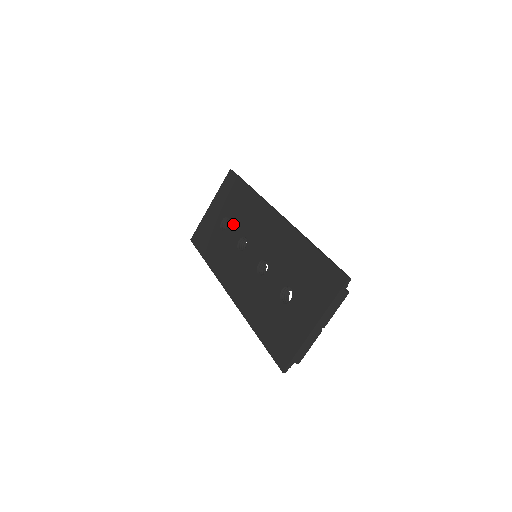
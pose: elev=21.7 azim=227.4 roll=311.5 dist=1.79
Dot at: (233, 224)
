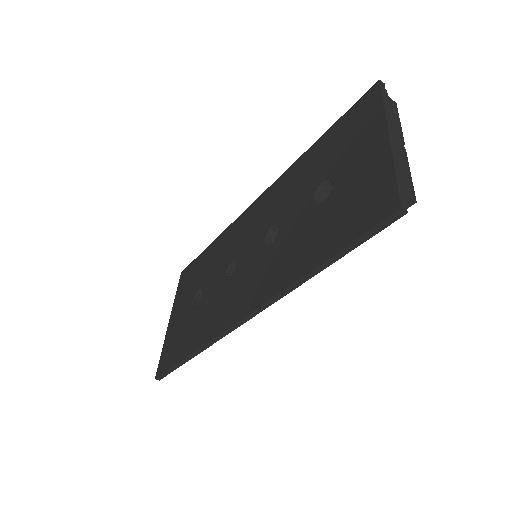
Dot at: (208, 281)
